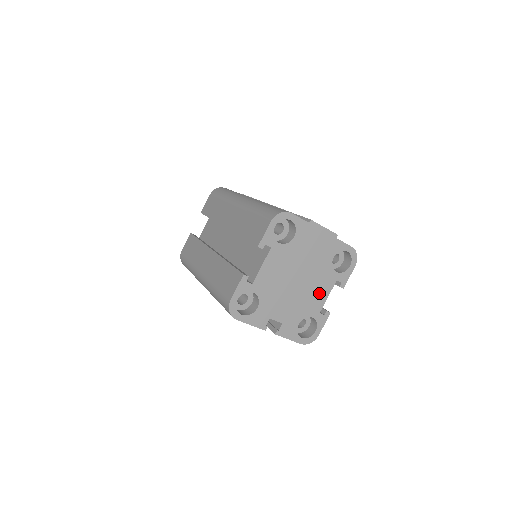
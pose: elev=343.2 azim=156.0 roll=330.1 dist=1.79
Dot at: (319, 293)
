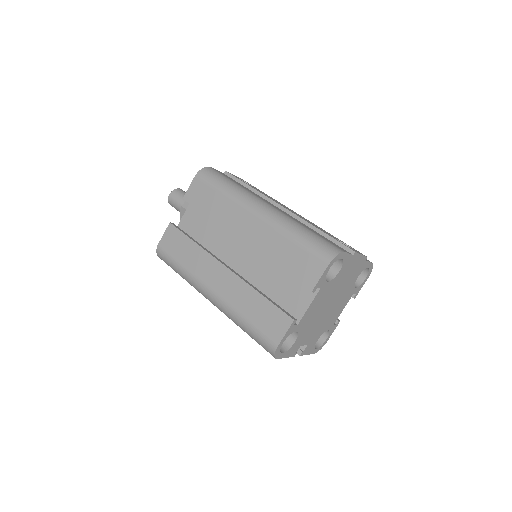
Dot at: (339, 309)
